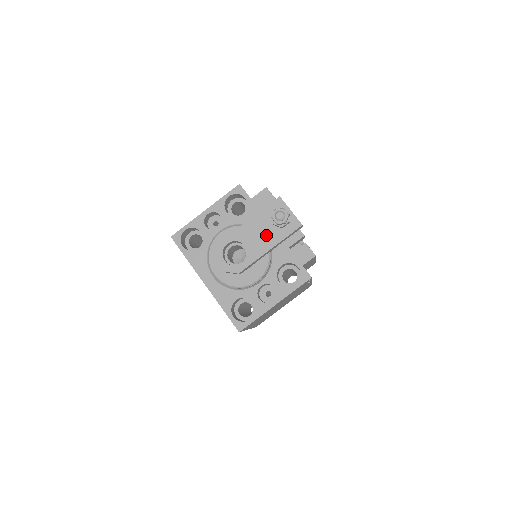
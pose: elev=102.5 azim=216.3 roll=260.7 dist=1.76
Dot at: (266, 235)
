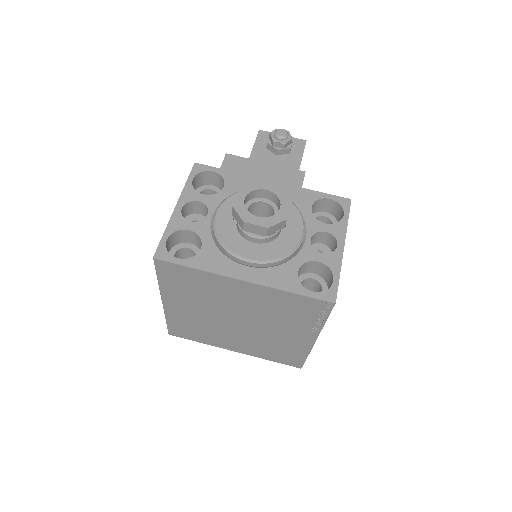
Dot at: (279, 168)
